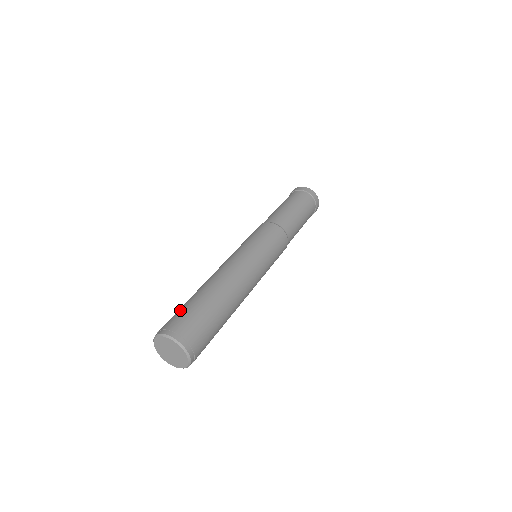
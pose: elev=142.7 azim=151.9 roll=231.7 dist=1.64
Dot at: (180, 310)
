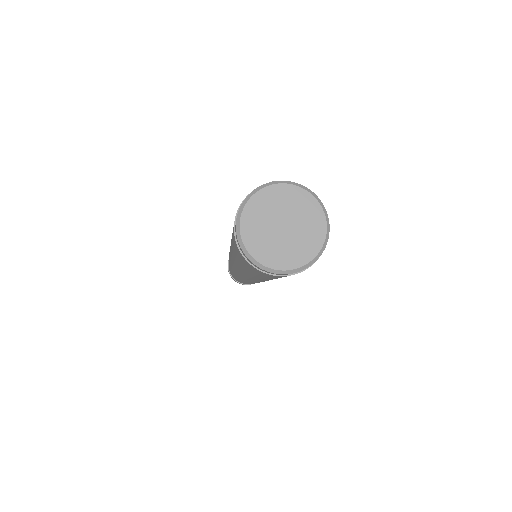
Dot at: occluded
